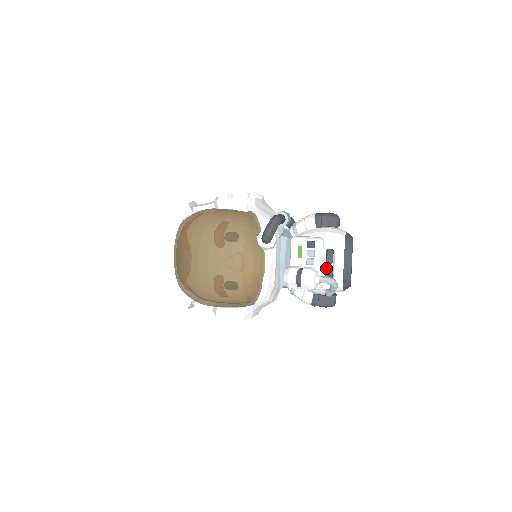
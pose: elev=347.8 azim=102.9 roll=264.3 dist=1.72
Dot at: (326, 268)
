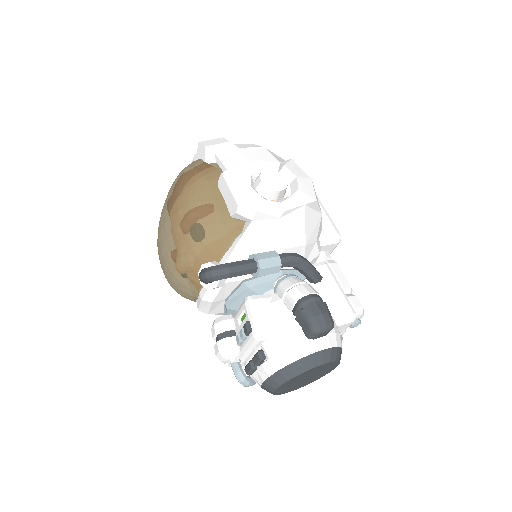
Dot at: (249, 362)
